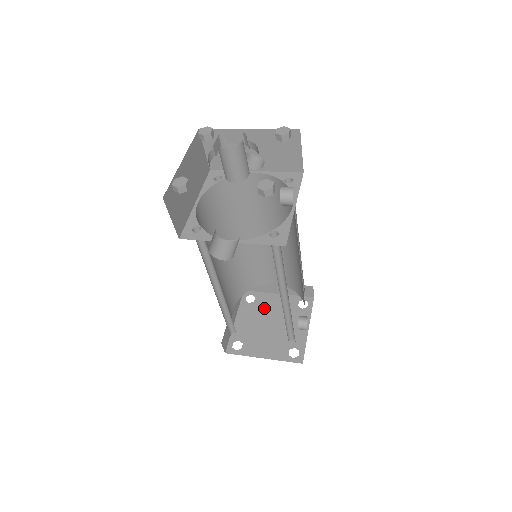
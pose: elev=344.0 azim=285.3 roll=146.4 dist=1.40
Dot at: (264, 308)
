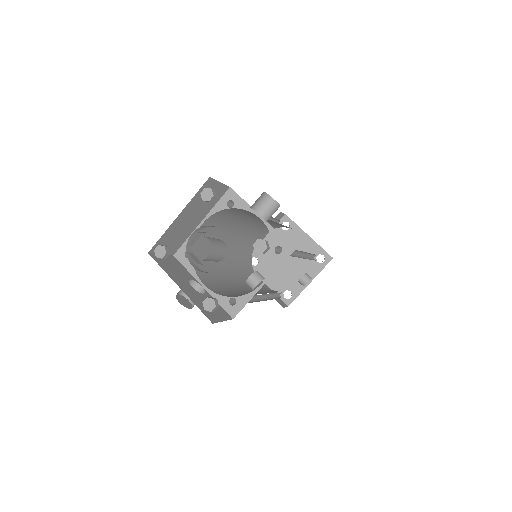
Dot at: (290, 242)
